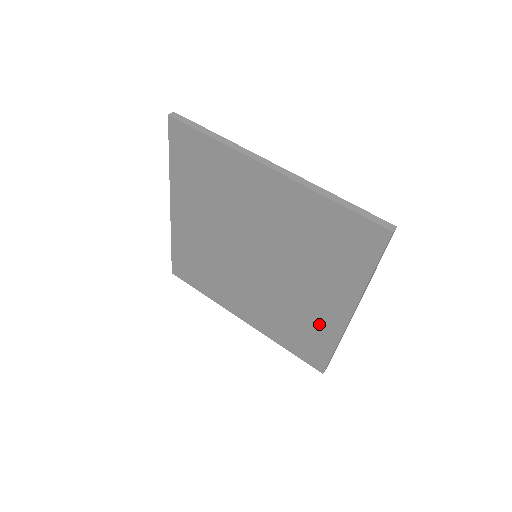
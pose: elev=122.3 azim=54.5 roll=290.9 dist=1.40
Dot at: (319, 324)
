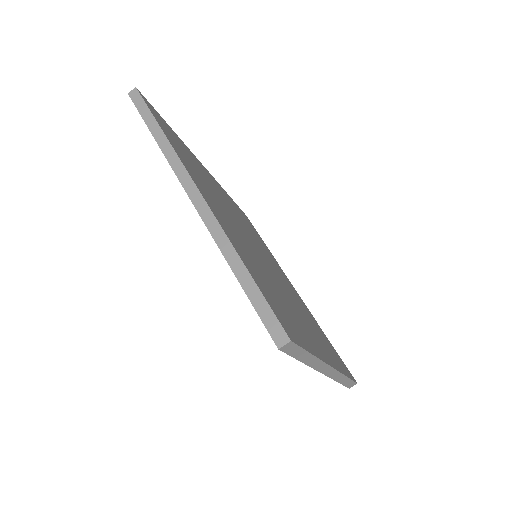
Dot at: occluded
